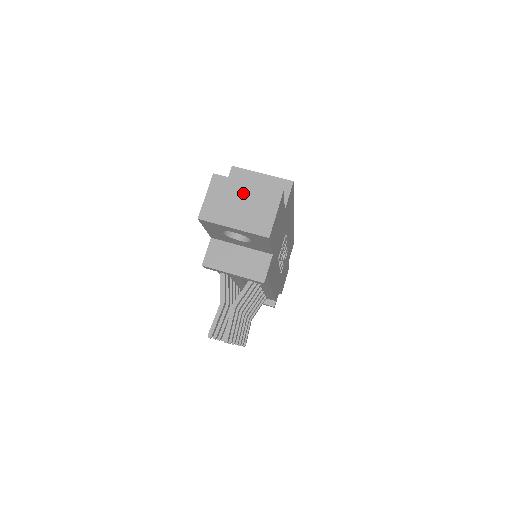
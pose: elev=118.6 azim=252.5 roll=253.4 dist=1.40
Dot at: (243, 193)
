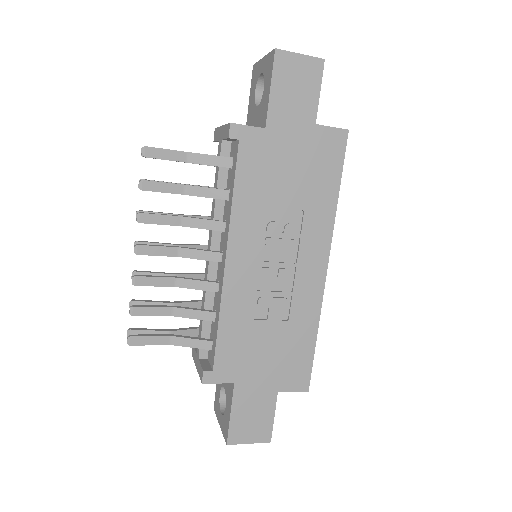
Dot at: occluded
